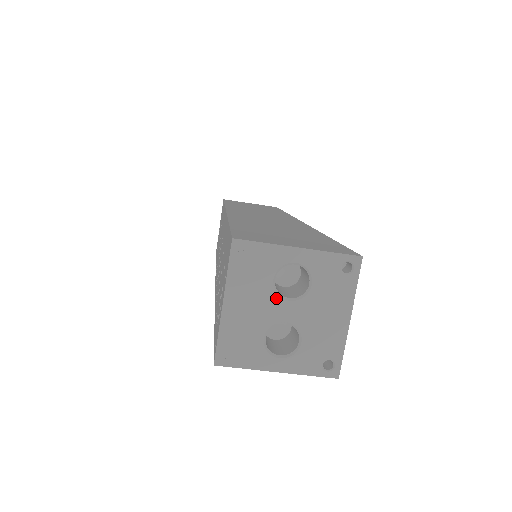
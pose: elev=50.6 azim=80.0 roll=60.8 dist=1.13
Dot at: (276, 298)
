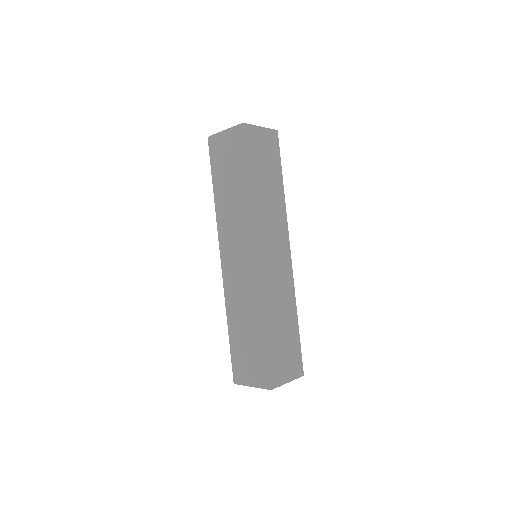
Dot at: occluded
